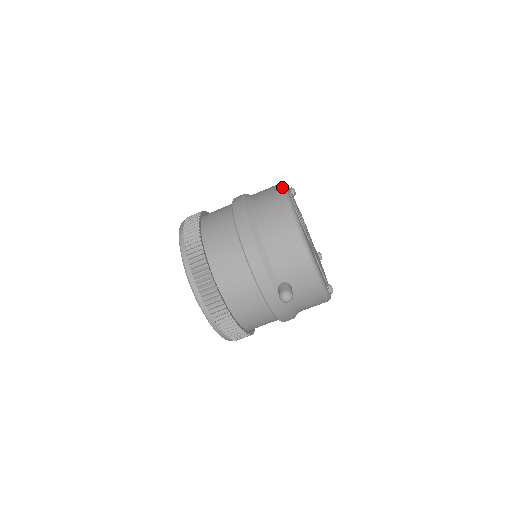
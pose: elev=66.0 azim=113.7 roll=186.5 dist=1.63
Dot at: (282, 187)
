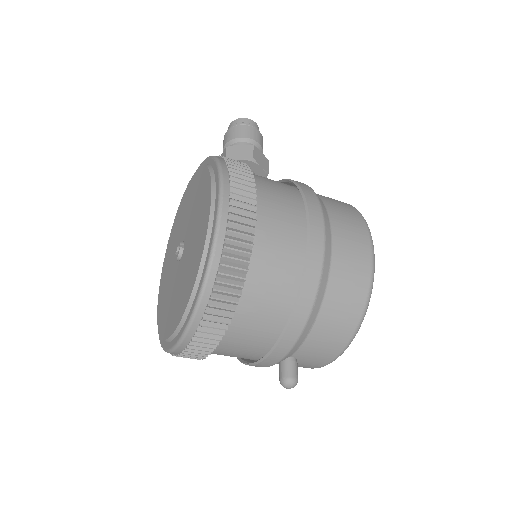
Dot at: (372, 243)
